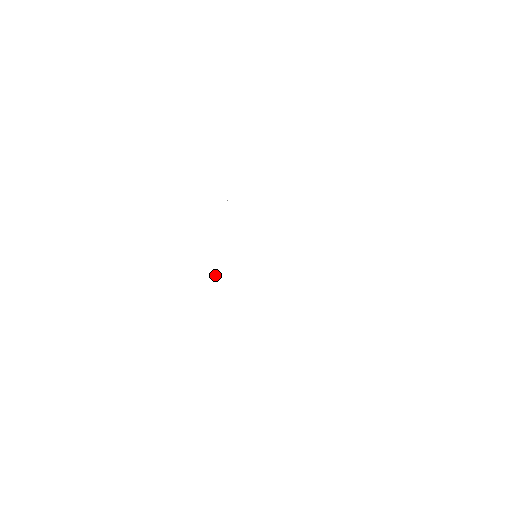
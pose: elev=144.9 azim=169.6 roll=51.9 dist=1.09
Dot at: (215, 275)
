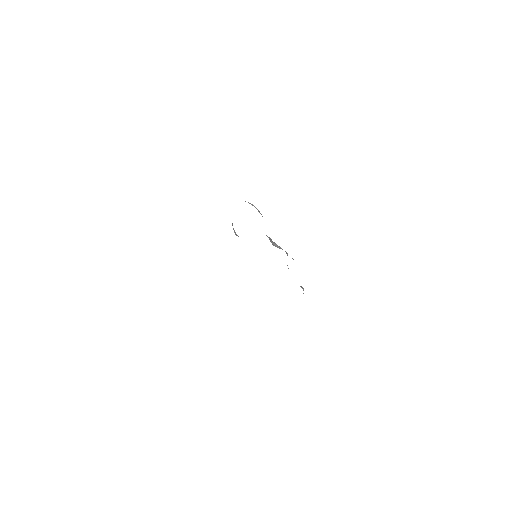
Dot at: occluded
